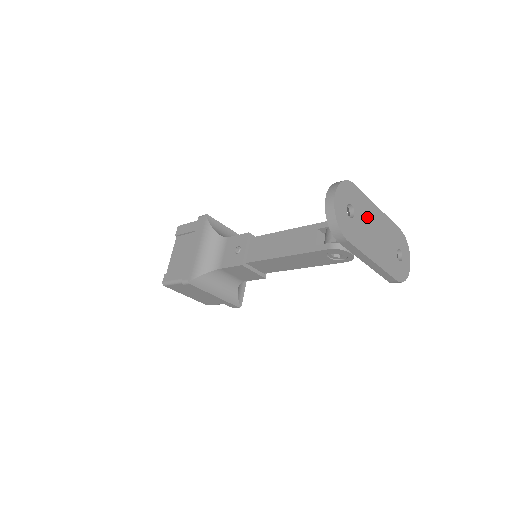
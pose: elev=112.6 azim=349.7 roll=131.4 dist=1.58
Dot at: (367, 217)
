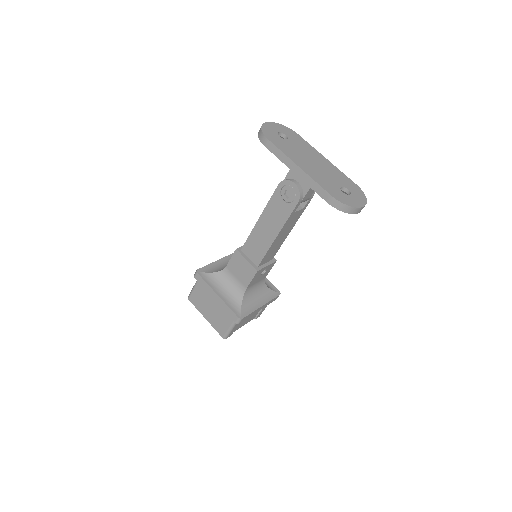
Dot at: (305, 150)
